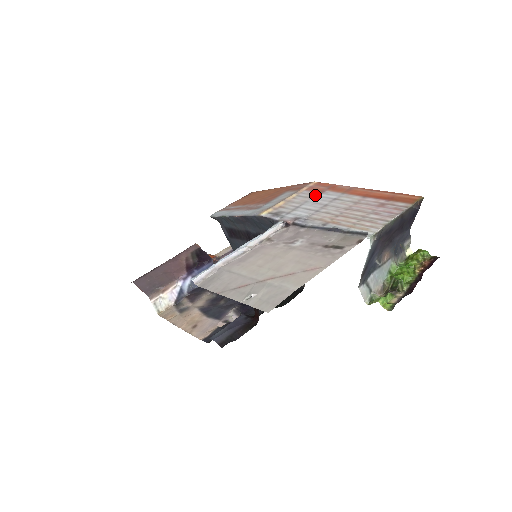
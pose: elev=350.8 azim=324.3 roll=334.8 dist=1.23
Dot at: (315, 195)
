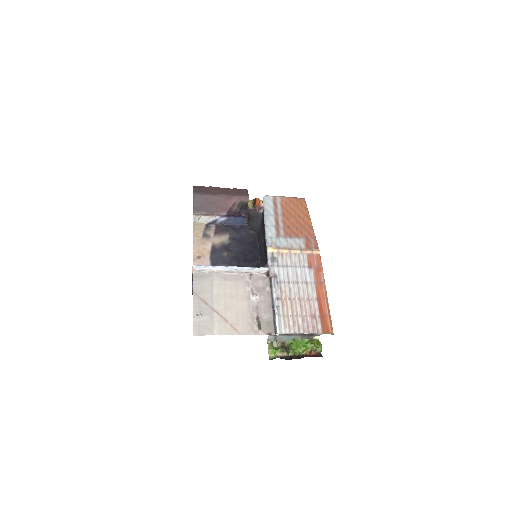
Dot at: (304, 266)
